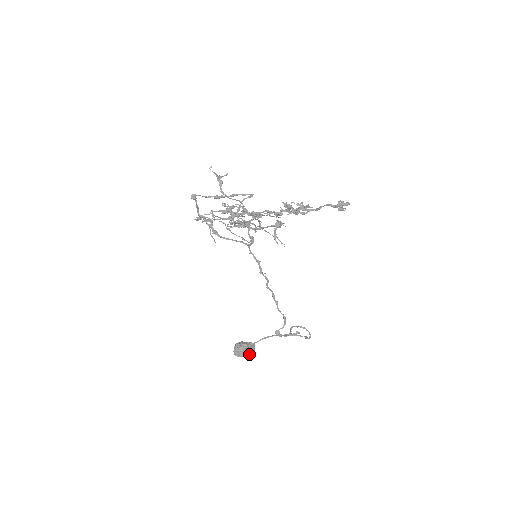
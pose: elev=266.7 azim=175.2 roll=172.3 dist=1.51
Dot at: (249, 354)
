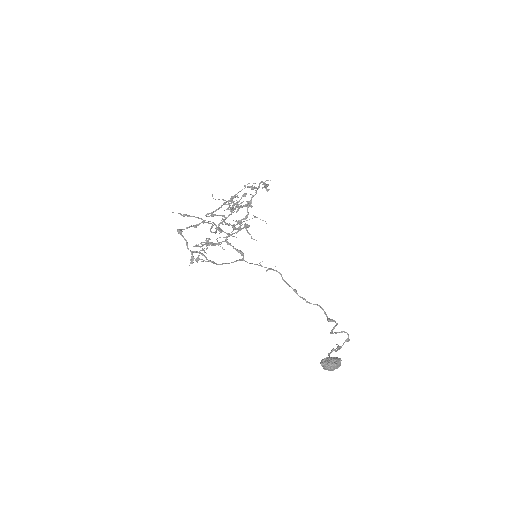
Dot at: (339, 358)
